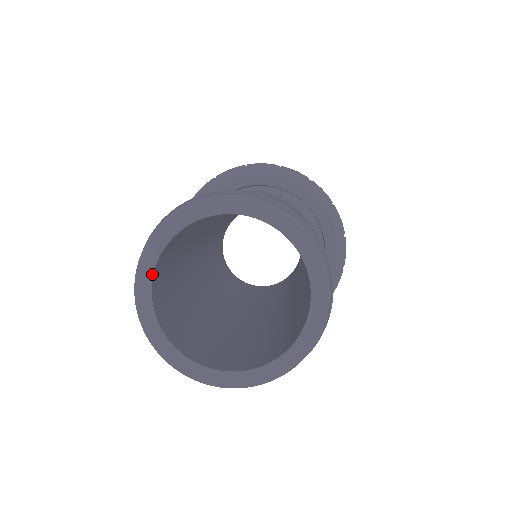
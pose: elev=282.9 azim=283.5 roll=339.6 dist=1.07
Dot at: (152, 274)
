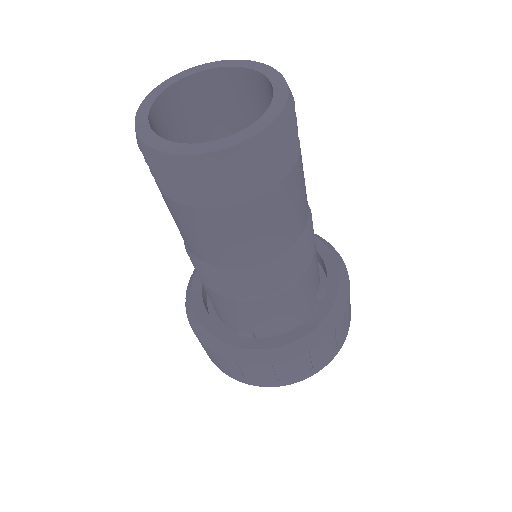
Dot at: (154, 99)
